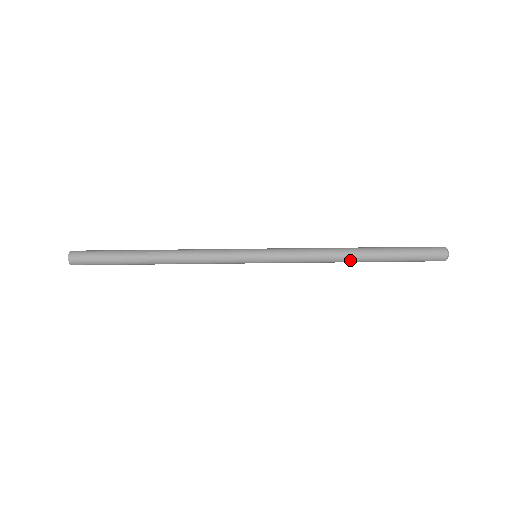
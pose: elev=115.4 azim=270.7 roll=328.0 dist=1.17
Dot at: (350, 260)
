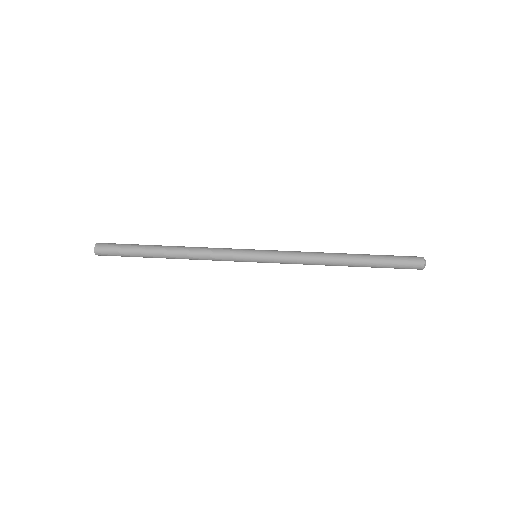
Dot at: occluded
